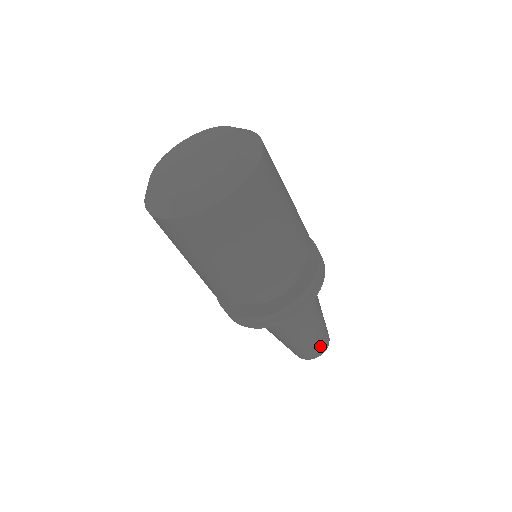
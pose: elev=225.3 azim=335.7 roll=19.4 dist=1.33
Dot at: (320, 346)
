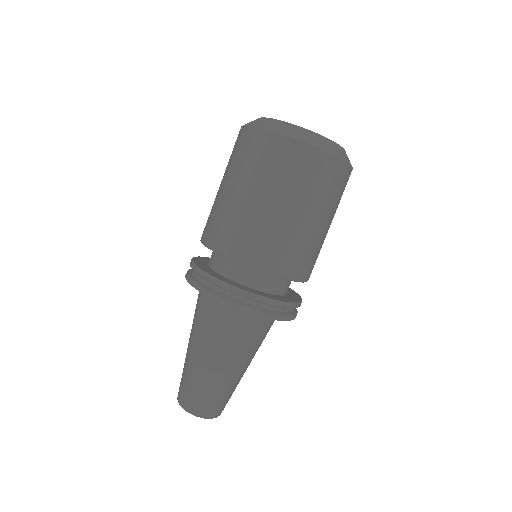
Dot at: (201, 400)
